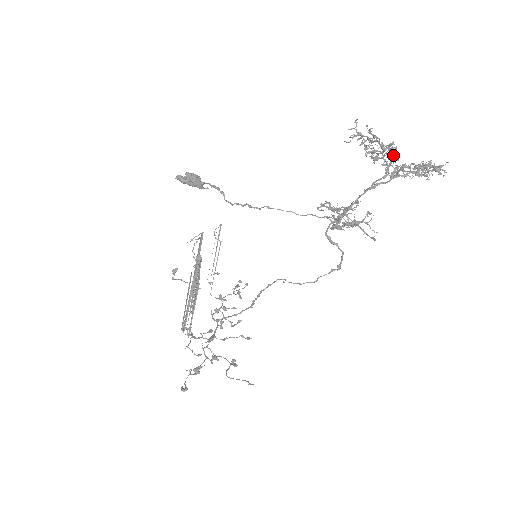
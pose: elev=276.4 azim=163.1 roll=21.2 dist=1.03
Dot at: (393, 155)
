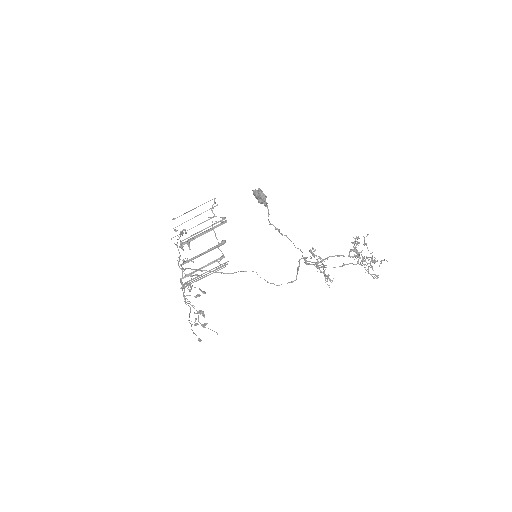
Dot at: (368, 259)
